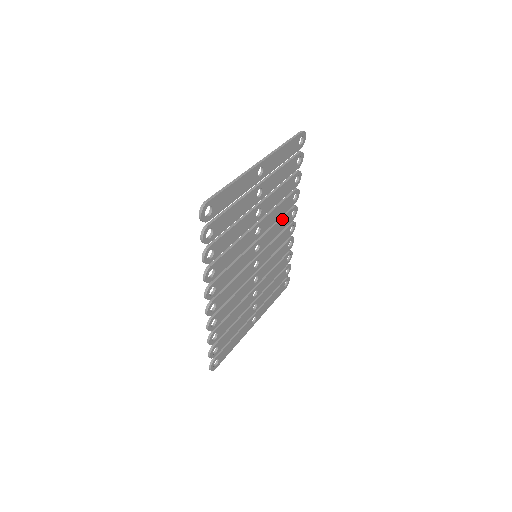
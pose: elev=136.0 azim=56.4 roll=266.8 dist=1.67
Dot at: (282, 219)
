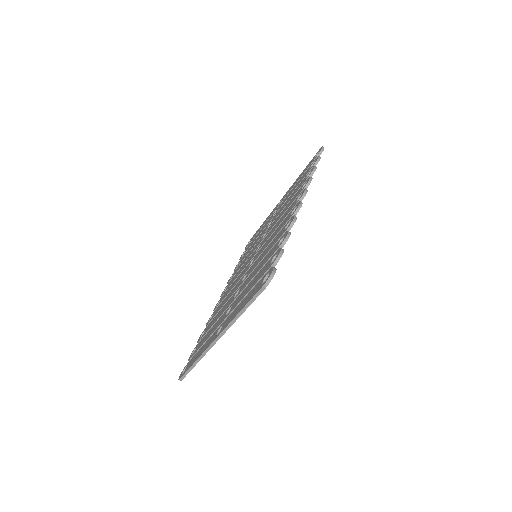
Dot at: occluded
